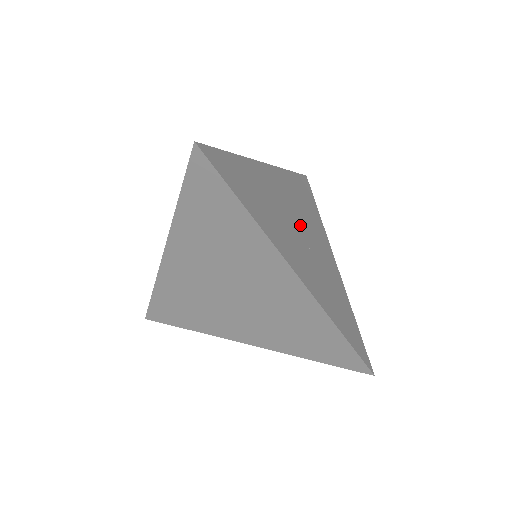
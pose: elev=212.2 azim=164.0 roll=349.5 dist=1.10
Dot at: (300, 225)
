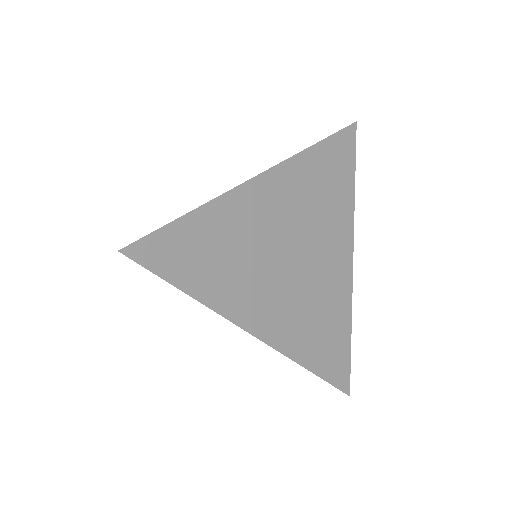
Dot at: (297, 245)
